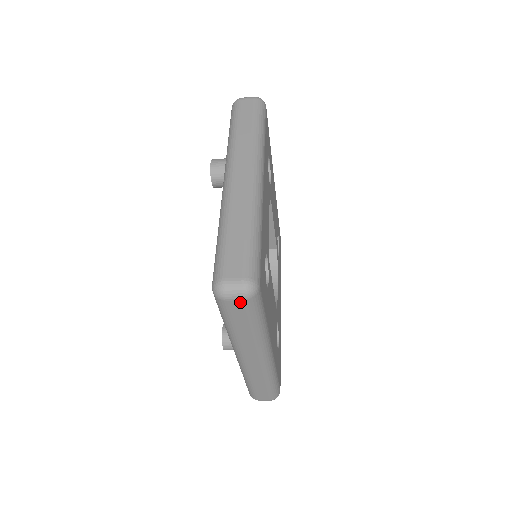
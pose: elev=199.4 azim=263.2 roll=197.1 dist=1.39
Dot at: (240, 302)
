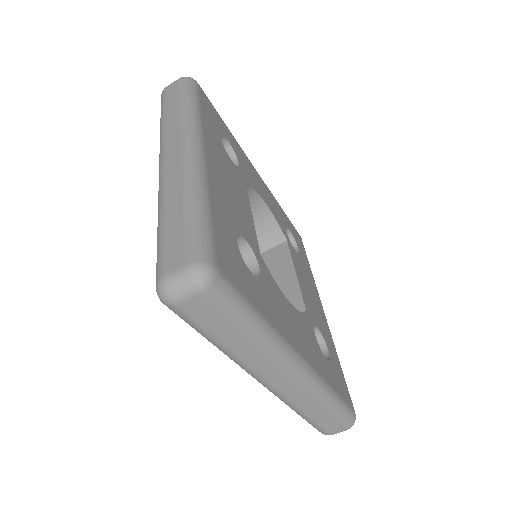
Dot at: (176, 83)
